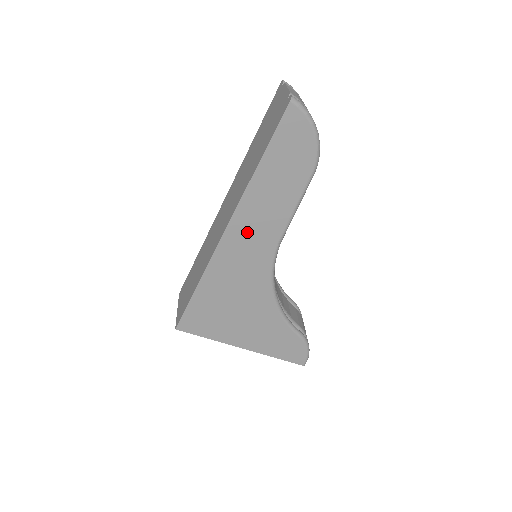
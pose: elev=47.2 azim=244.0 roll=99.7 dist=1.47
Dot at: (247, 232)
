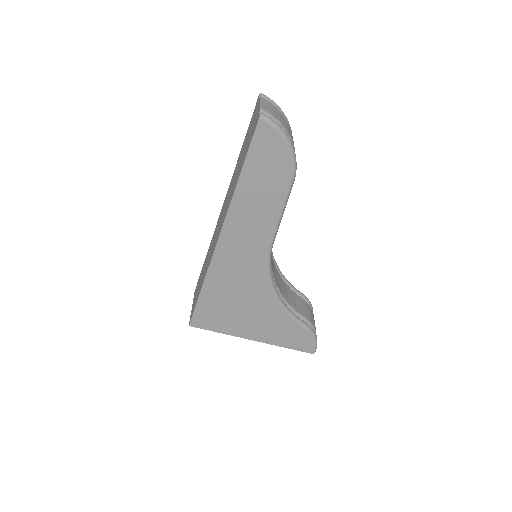
Dot at: (239, 238)
